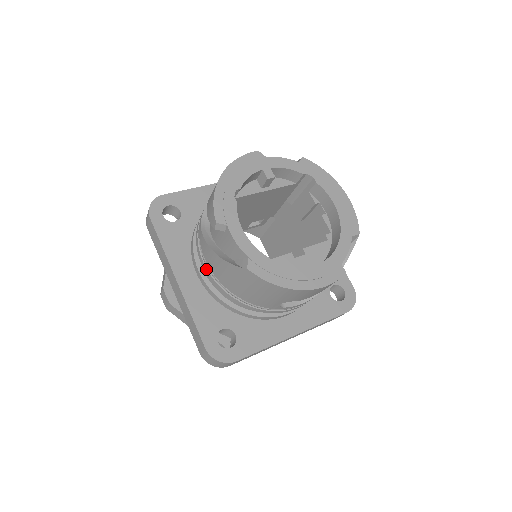
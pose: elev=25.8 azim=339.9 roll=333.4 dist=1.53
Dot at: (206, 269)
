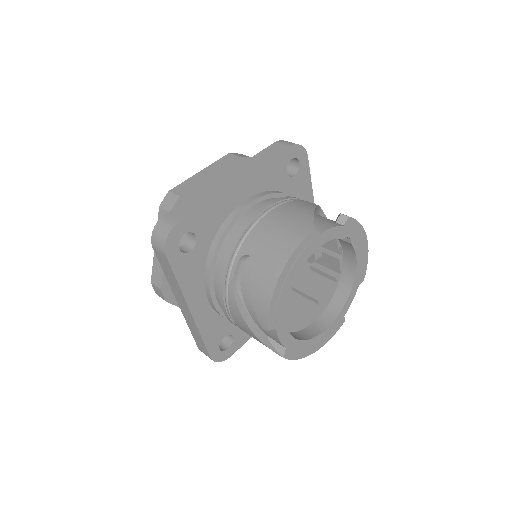
Dot at: (227, 315)
